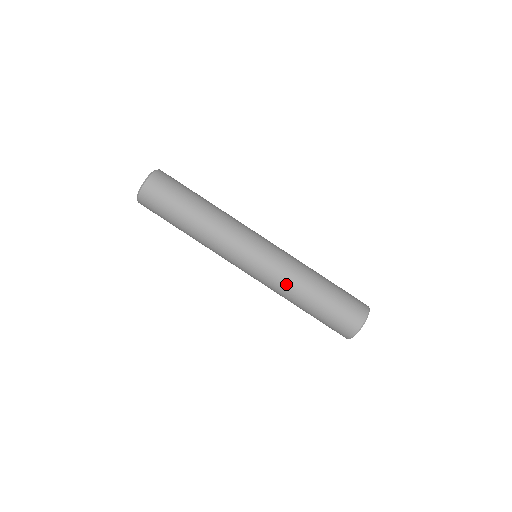
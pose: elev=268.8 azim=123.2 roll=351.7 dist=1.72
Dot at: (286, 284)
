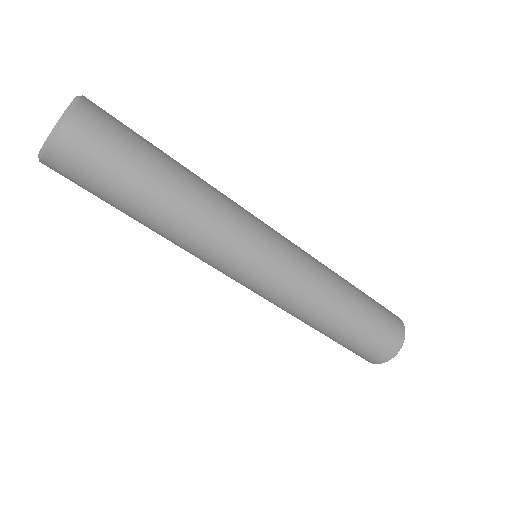
Dot at: (309, 302)
